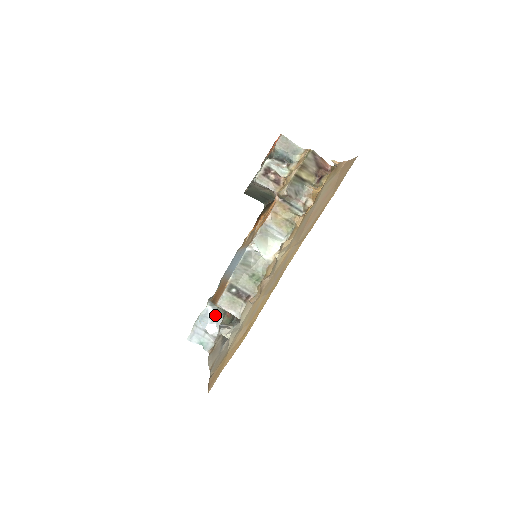
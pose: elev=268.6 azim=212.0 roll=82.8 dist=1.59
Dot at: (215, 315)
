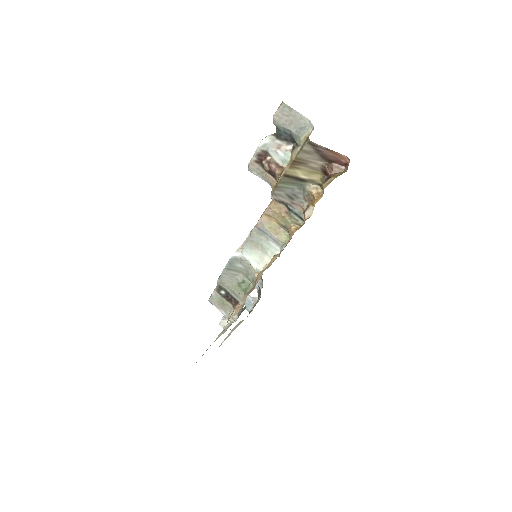
Dot at: occluded
